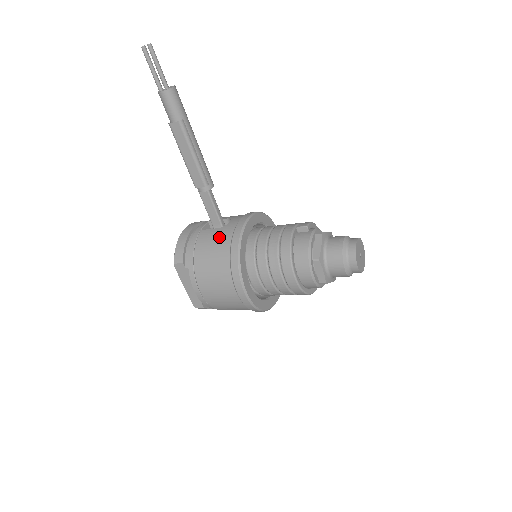
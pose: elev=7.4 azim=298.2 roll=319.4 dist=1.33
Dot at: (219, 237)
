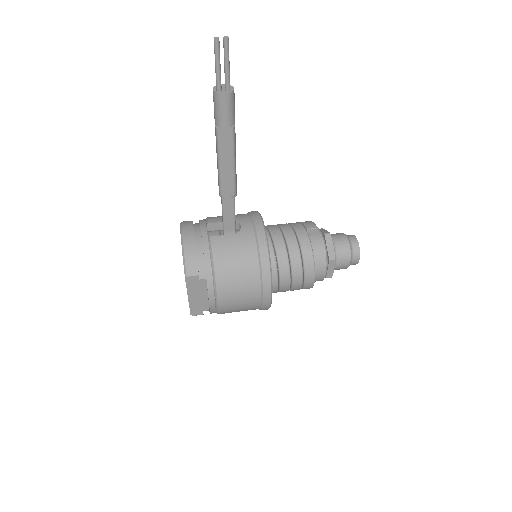
Dot at: (241, 245)
